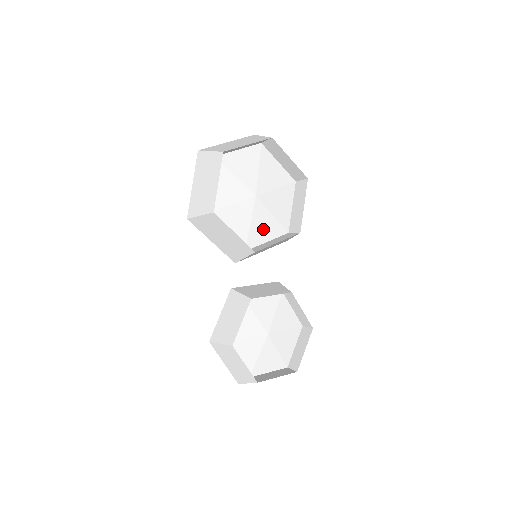
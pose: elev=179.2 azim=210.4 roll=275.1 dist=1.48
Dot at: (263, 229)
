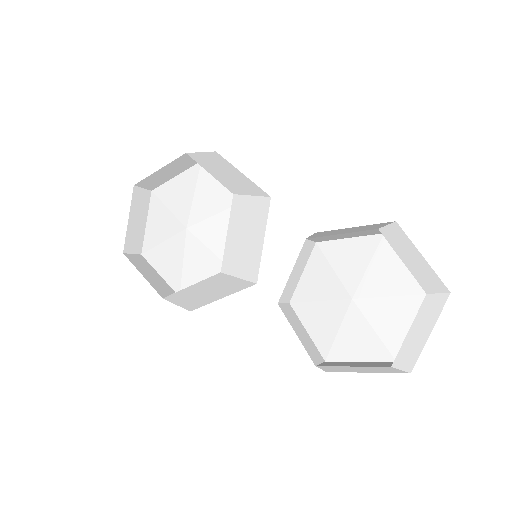
Dot at: (224, 235)
